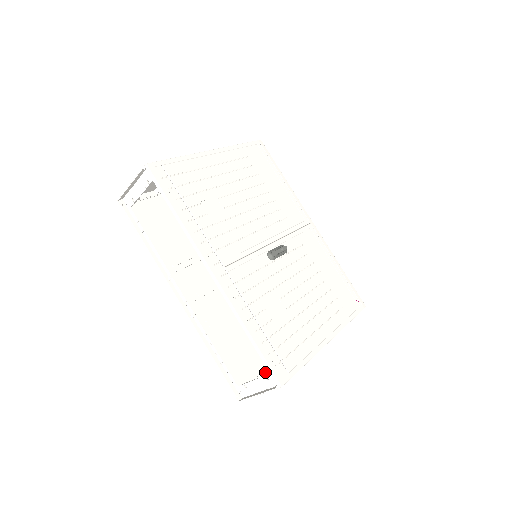
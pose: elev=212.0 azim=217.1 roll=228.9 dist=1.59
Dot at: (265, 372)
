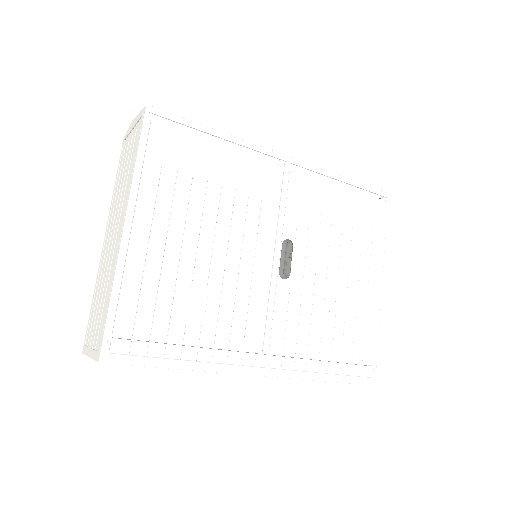
Dot at: occluded
